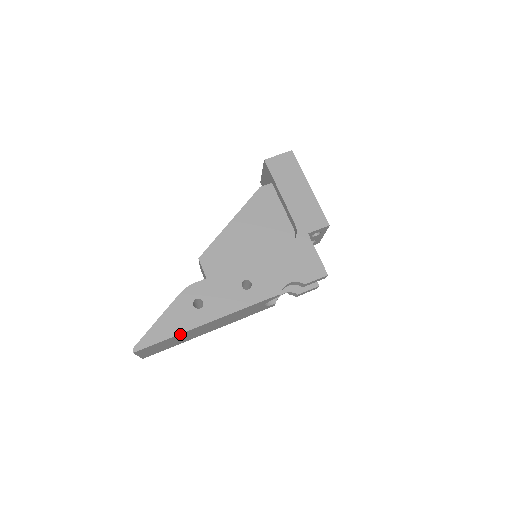
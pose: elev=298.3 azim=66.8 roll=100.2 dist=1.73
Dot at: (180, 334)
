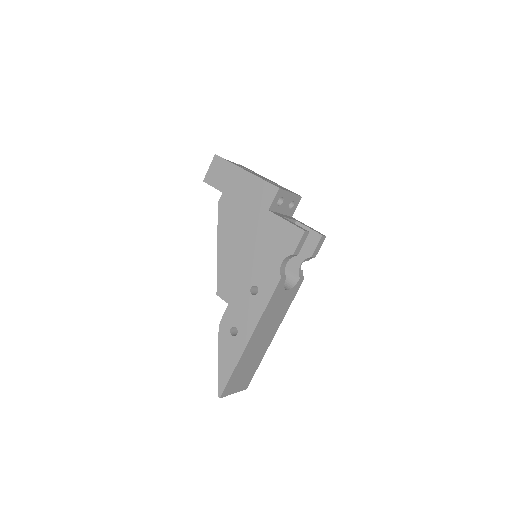
Dot at: (238, 363)
